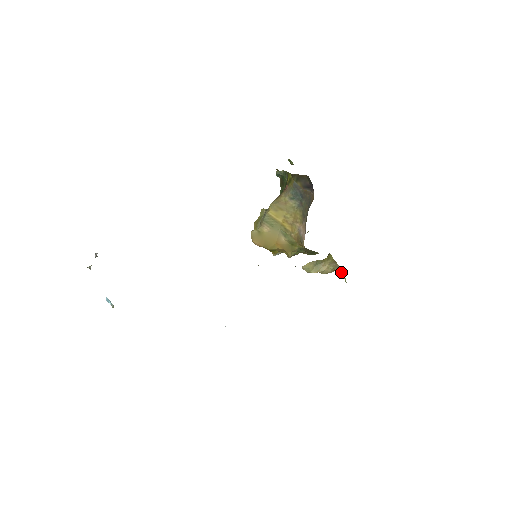
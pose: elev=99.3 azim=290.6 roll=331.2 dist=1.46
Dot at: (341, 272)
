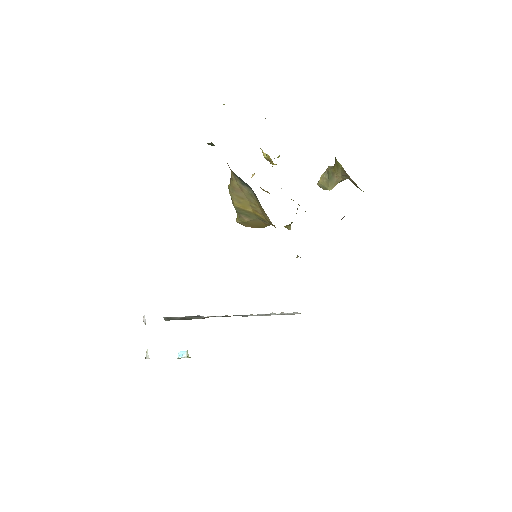
Dot at: (357, 187)
